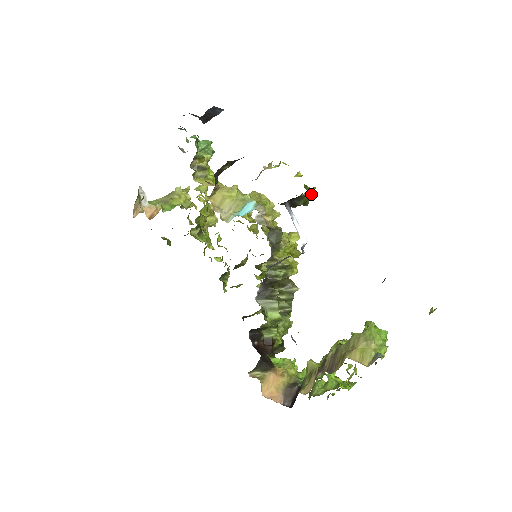
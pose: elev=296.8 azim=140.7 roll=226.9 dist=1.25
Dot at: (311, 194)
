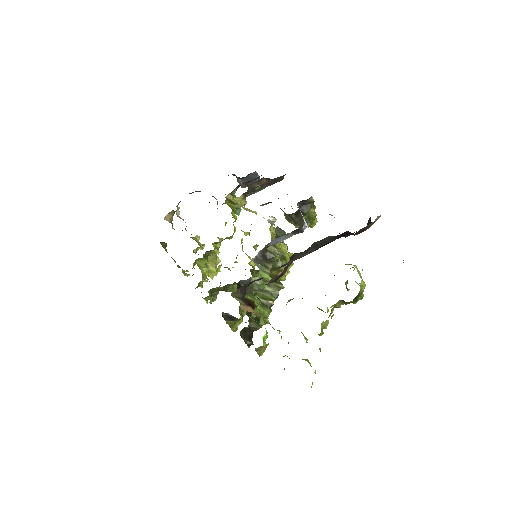
Dot at: (313, 221)
